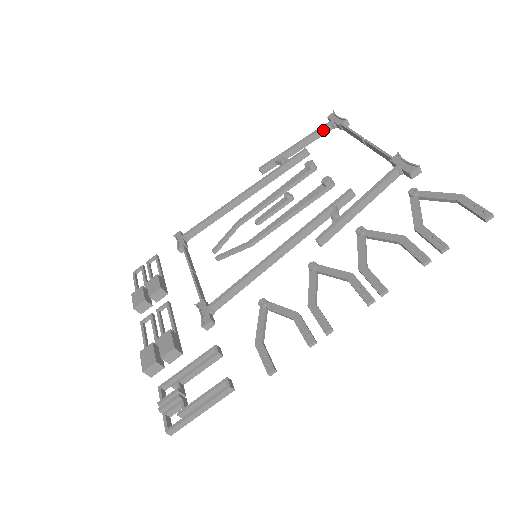
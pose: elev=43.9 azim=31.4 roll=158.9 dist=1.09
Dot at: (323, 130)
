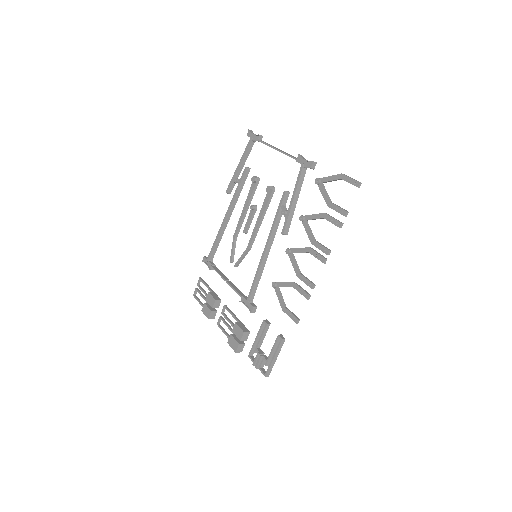
Dot at: (249, 147)
